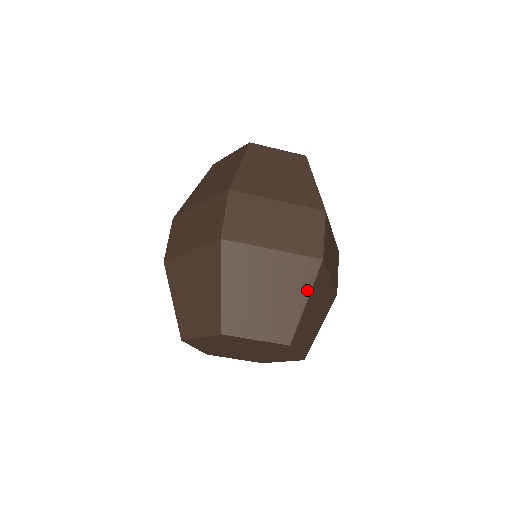
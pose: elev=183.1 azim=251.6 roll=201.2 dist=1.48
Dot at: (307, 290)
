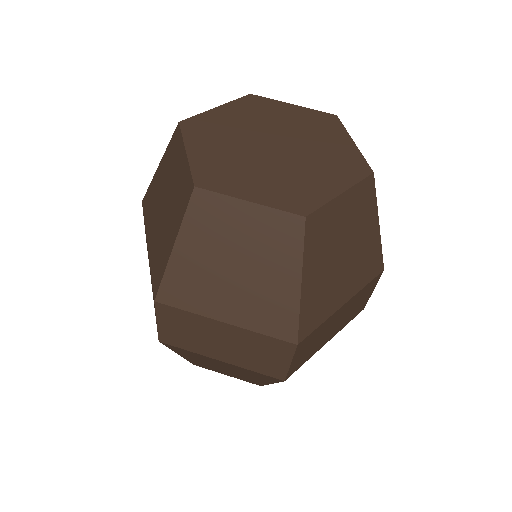
Dot at: occluded
